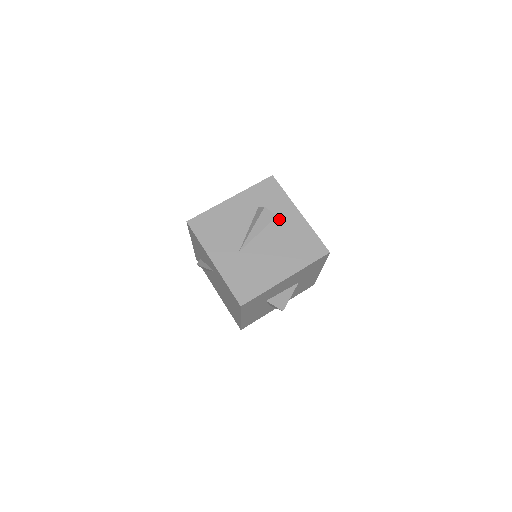
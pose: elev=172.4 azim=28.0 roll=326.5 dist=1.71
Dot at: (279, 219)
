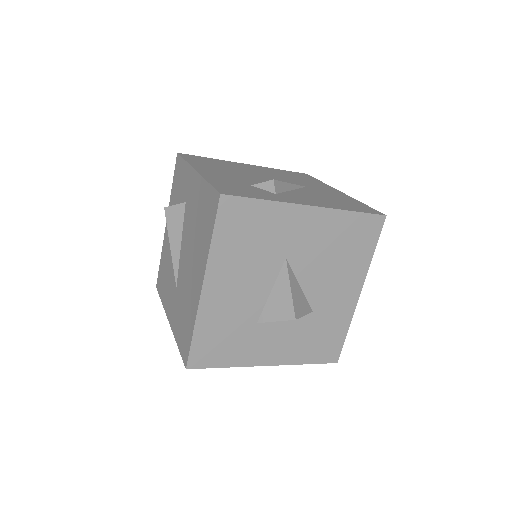
Dot at: (187, 204)
